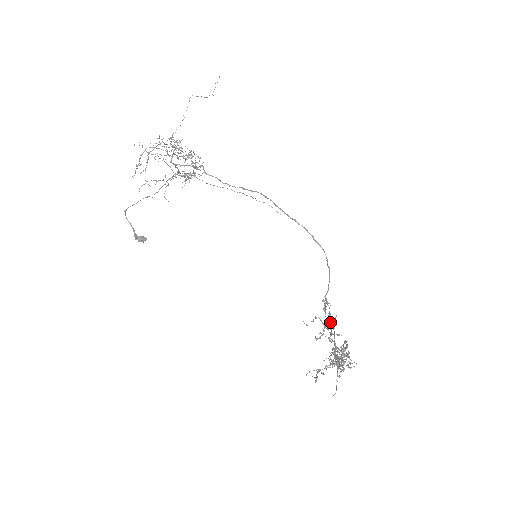
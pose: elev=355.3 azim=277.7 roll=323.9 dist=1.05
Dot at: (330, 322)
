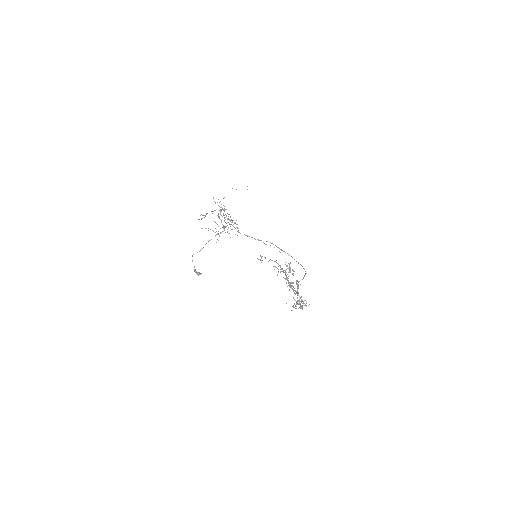
Dot at: occluded
